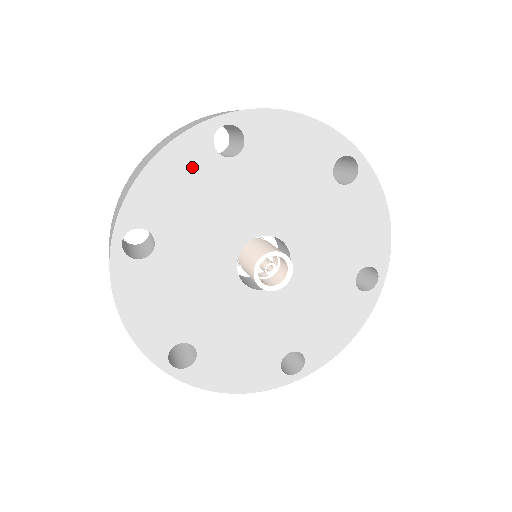
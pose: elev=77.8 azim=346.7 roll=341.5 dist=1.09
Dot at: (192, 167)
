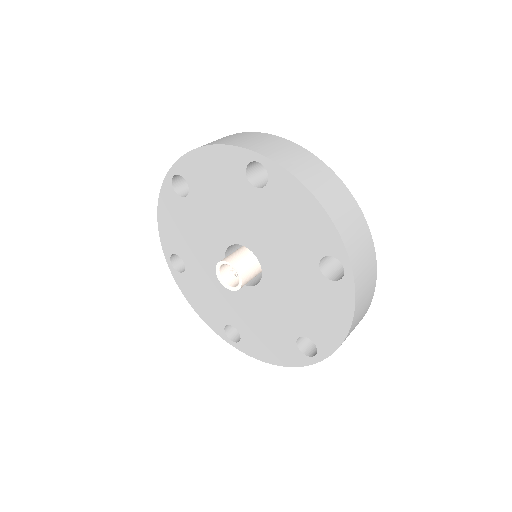
Dot at: (174, 210)
